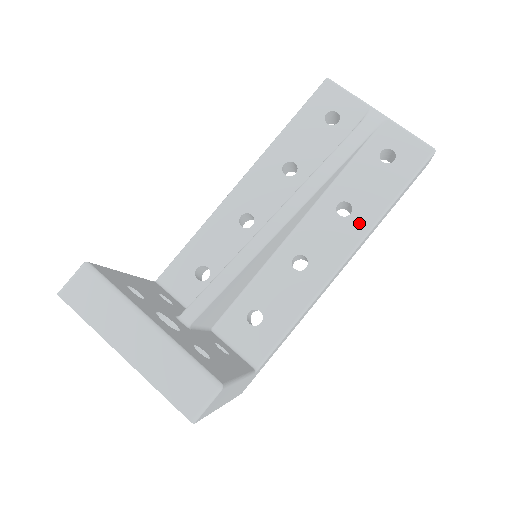
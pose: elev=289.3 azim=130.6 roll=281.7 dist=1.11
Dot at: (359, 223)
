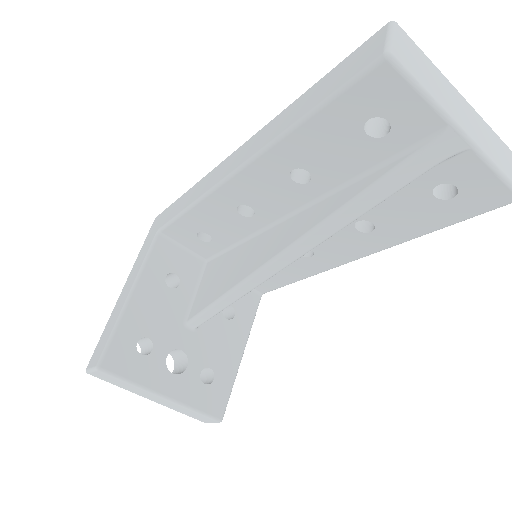
Dot at: (379, 241)
